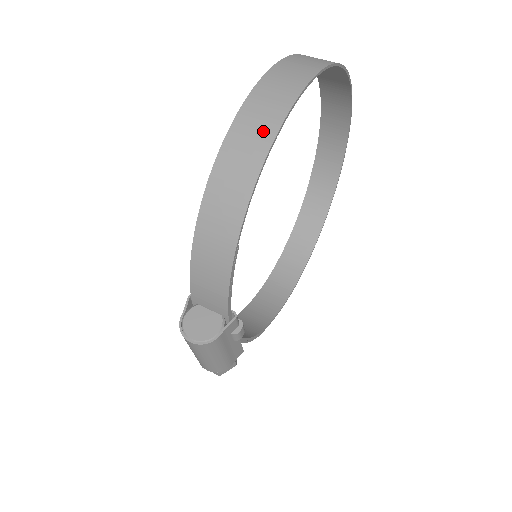
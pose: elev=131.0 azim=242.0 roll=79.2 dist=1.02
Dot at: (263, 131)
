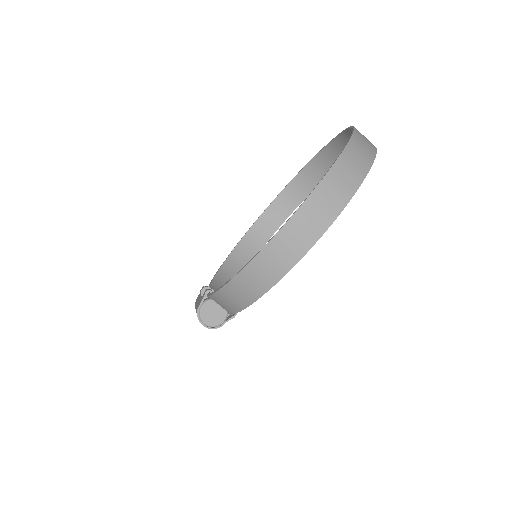
Dot at: (301, 244)
